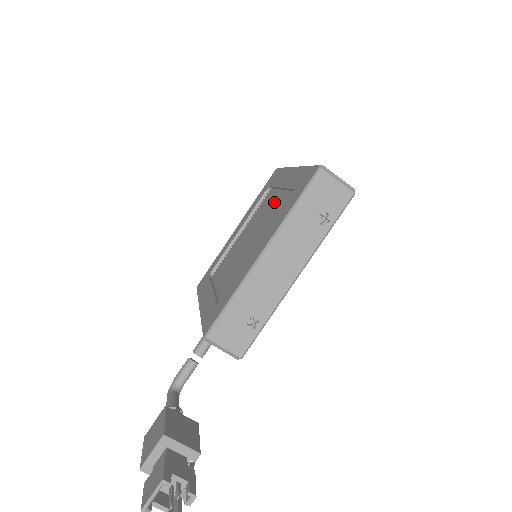
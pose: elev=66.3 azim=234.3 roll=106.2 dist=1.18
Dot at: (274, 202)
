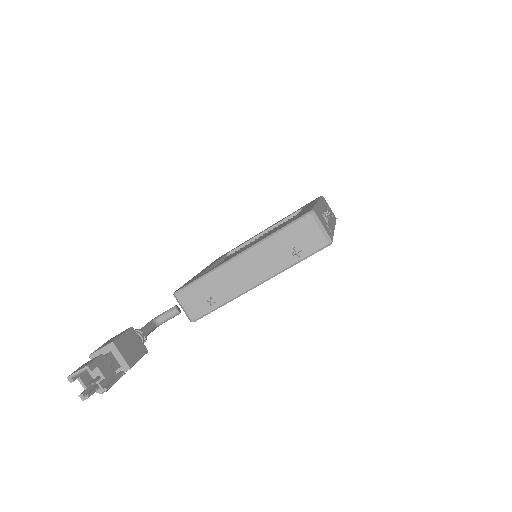
Dot at: occluded
